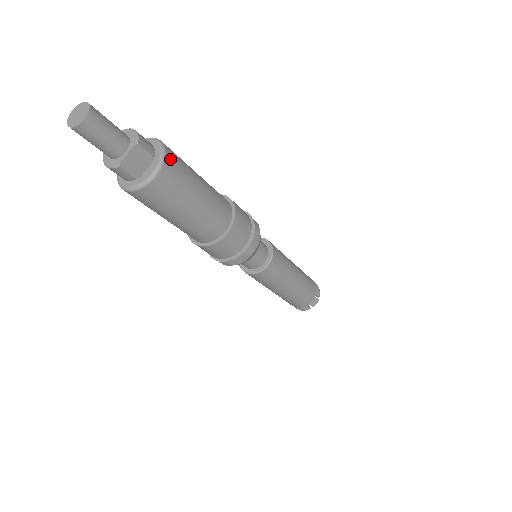
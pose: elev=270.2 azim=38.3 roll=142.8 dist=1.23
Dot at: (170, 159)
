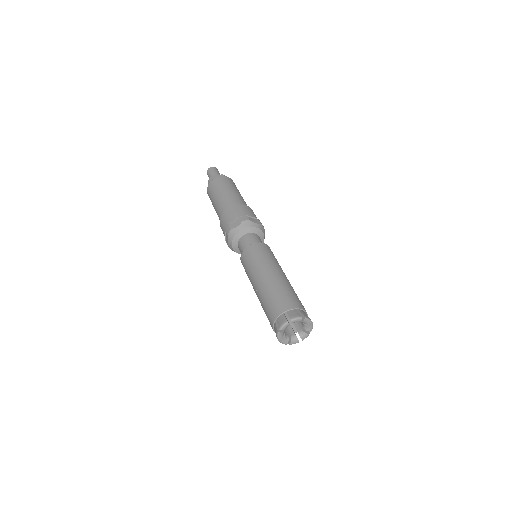
Dot at: (231, 180)
